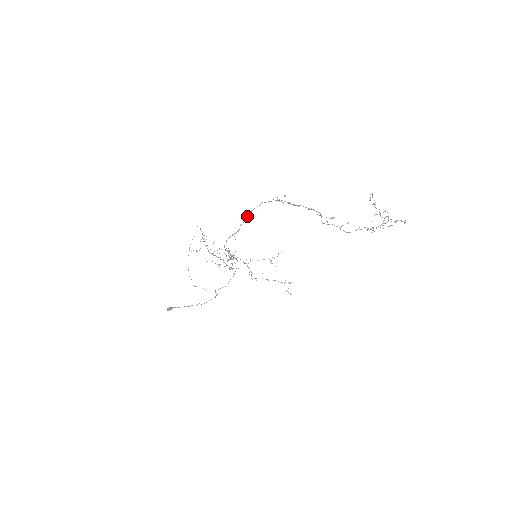
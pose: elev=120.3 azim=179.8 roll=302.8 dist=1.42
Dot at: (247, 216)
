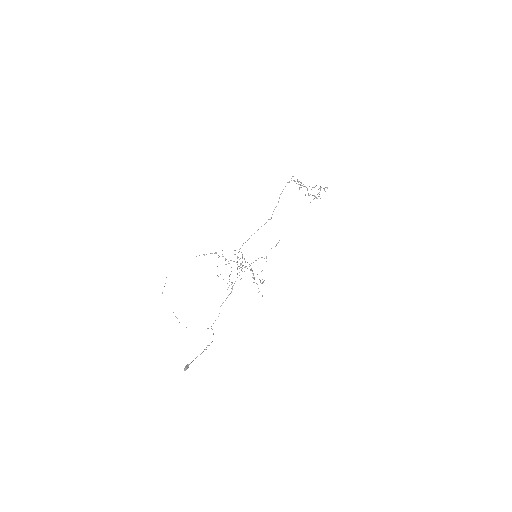
Dot at: occluded
